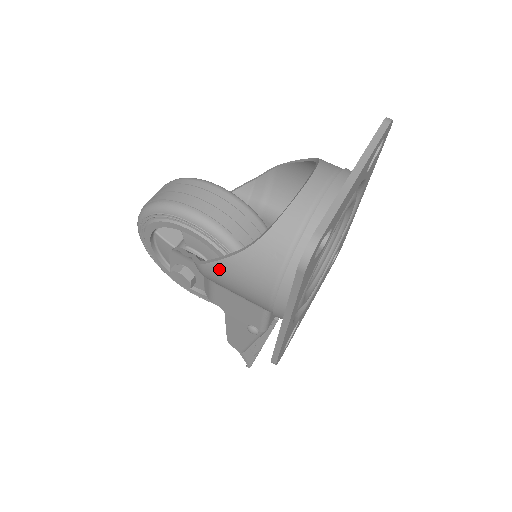
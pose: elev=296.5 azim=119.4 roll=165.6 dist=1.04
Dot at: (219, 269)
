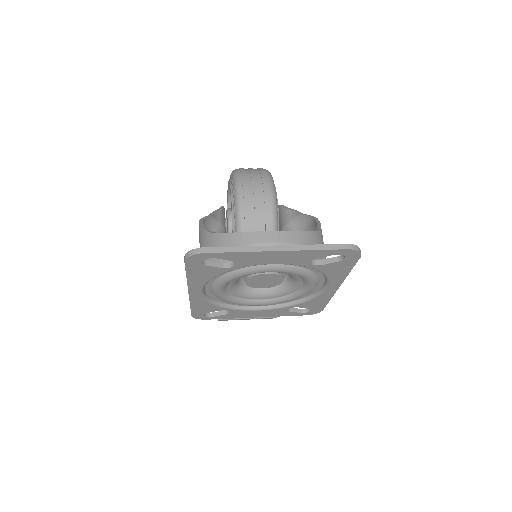
Dot at: (200, 231)
